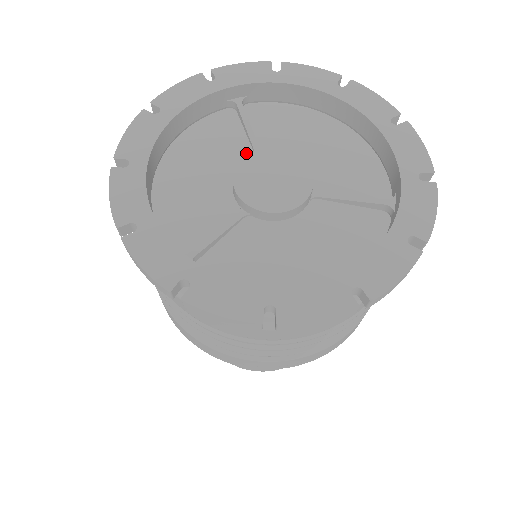
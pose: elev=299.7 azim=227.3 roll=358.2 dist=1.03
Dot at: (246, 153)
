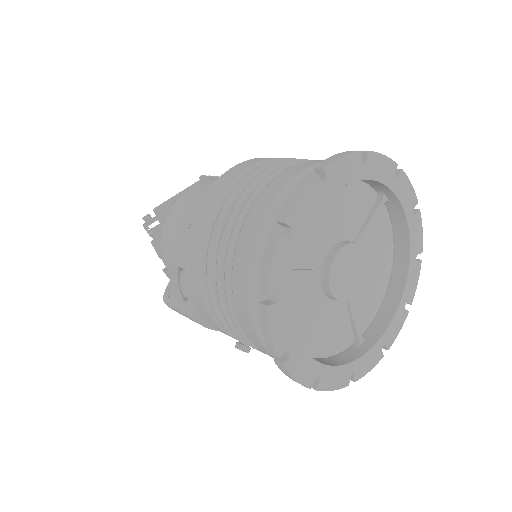
Dot at: (314, 280)
